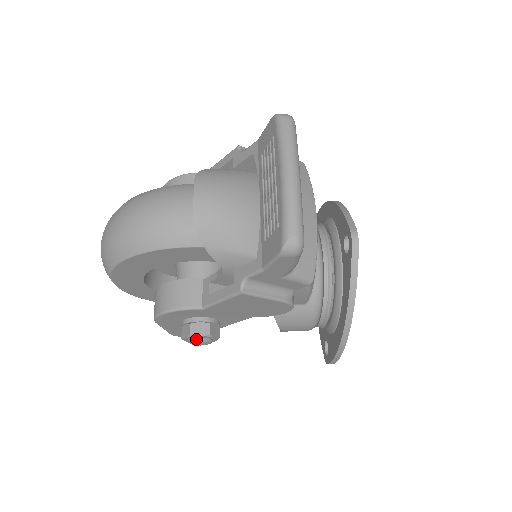
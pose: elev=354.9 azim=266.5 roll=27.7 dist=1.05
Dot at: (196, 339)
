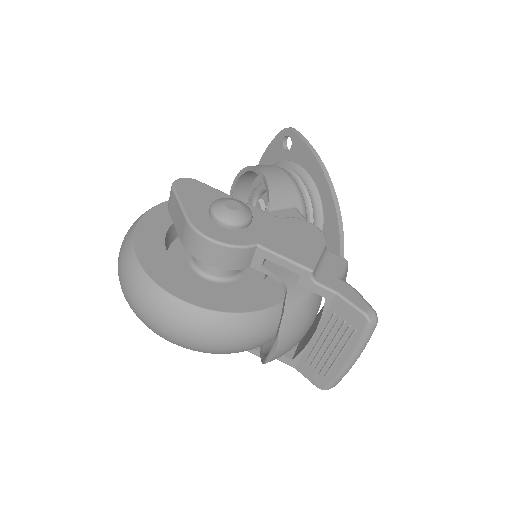
Dot at: occluded
